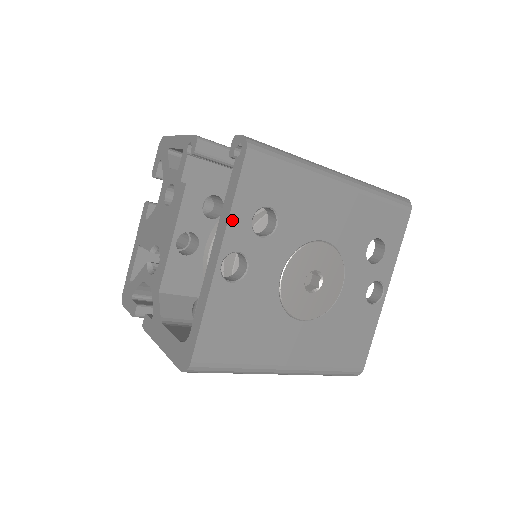
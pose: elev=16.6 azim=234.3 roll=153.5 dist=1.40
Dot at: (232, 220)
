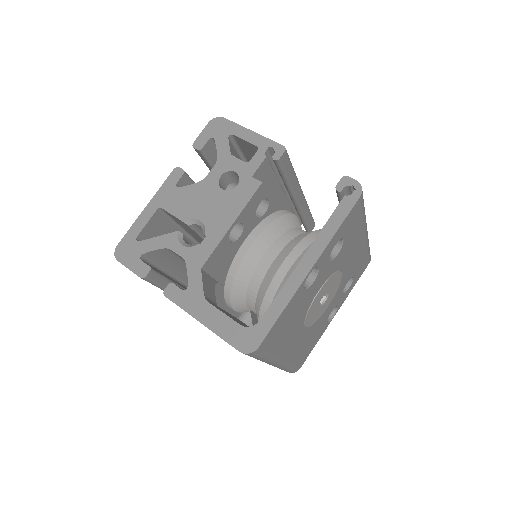
Dot at: (330, 243)
